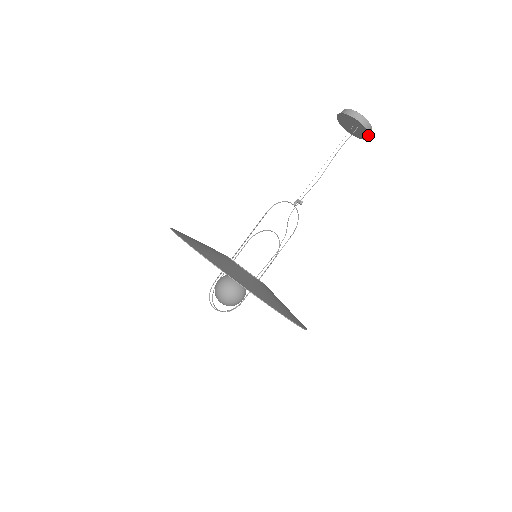
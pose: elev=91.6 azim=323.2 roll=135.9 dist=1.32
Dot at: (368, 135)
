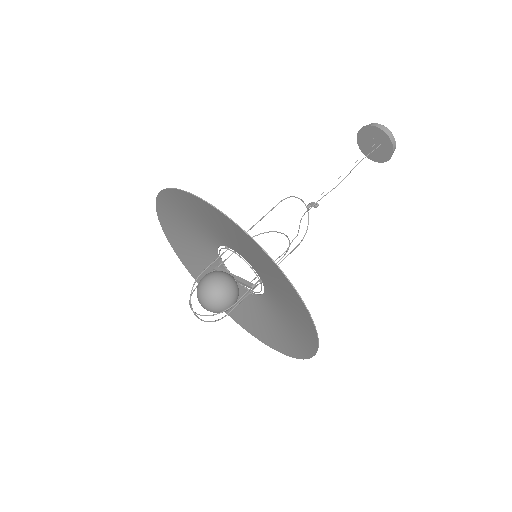
Dot at: (391, 154)
